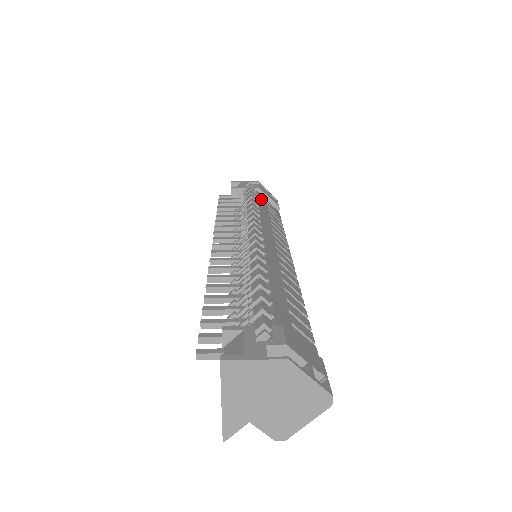
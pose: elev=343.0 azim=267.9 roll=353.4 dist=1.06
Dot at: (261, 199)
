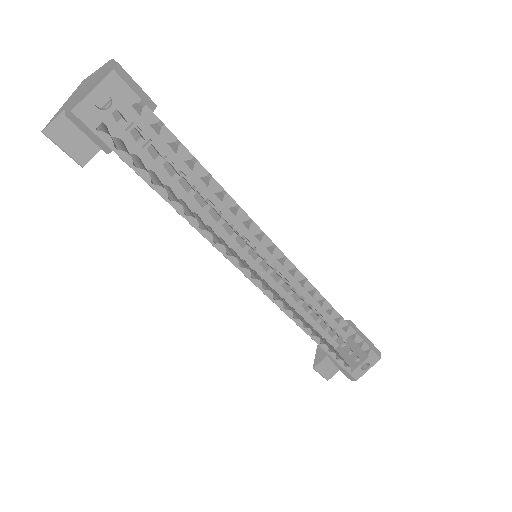
Dot at: occluded
